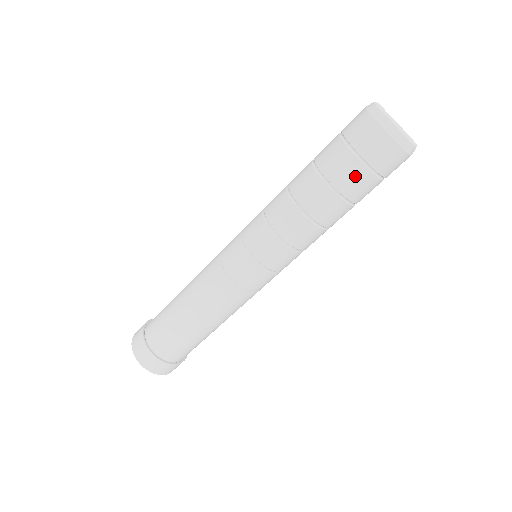
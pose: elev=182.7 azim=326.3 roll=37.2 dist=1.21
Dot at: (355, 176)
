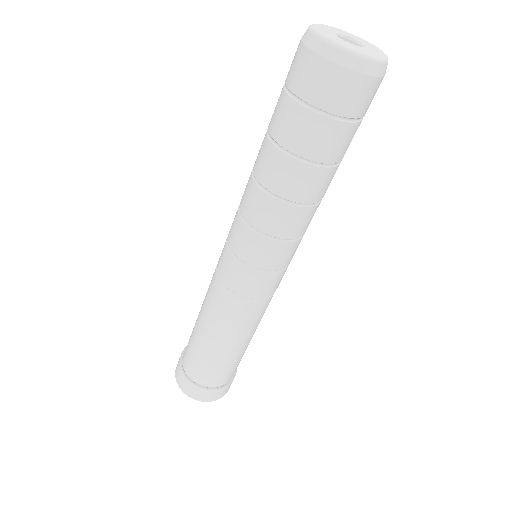
Dot at: (300, 125)
